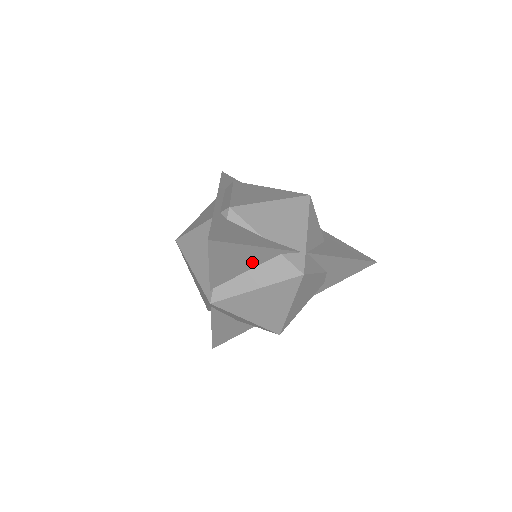
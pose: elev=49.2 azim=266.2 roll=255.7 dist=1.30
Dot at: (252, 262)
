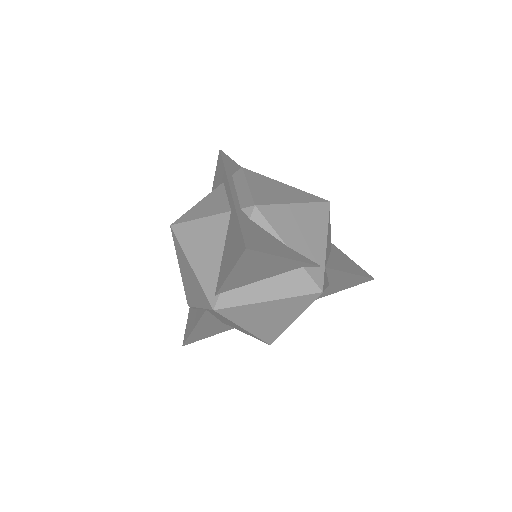
Dot at: (272, 272)
